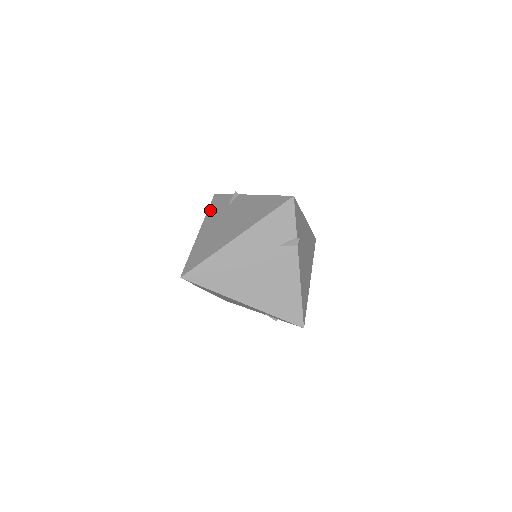
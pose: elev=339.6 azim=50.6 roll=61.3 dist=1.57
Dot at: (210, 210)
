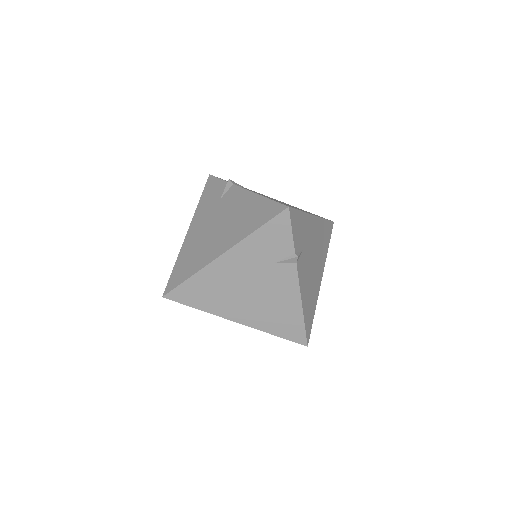
Dot at: (202, 200)
